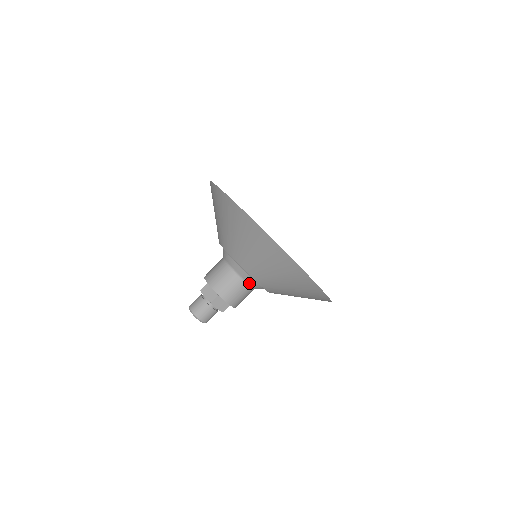
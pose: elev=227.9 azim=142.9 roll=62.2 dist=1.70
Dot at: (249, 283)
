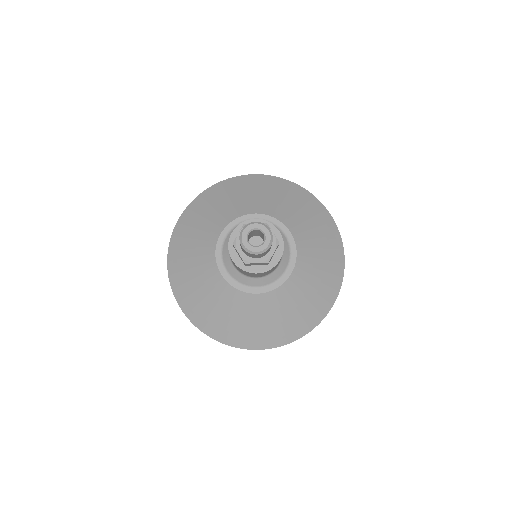
Dot at: occluded
